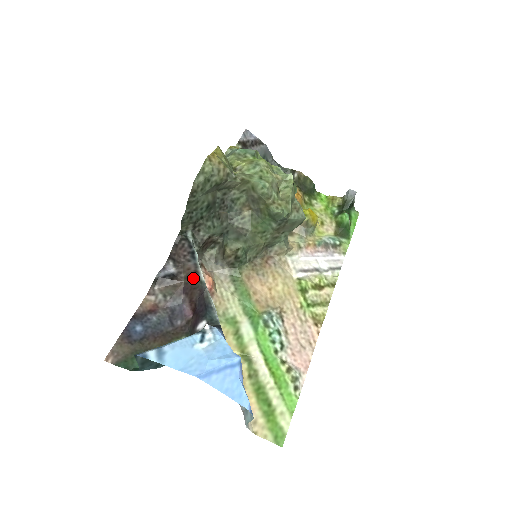
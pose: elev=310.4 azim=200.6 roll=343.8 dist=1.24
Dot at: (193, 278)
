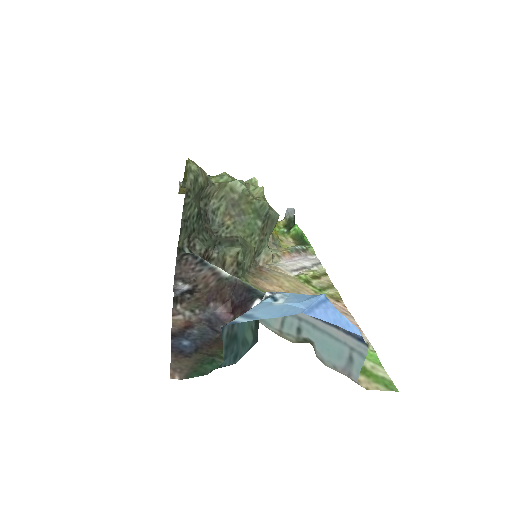
Dot at: (214, 281)
